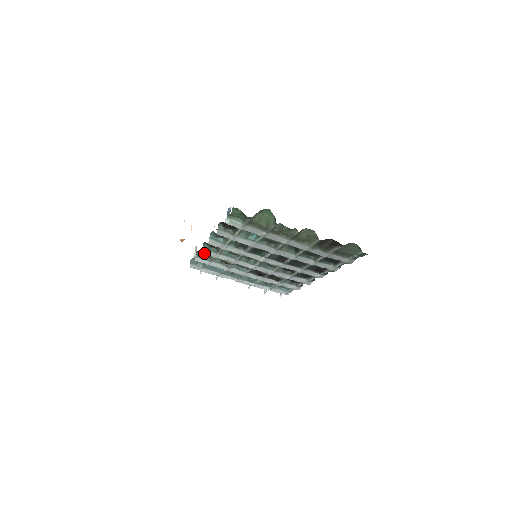
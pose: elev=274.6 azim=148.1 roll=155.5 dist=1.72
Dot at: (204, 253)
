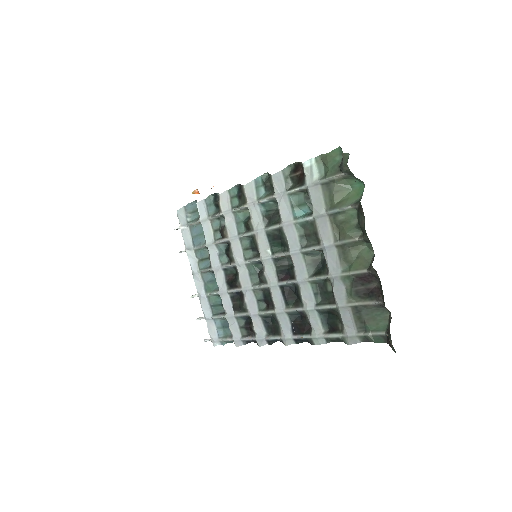
Dot at: (220, 198)
